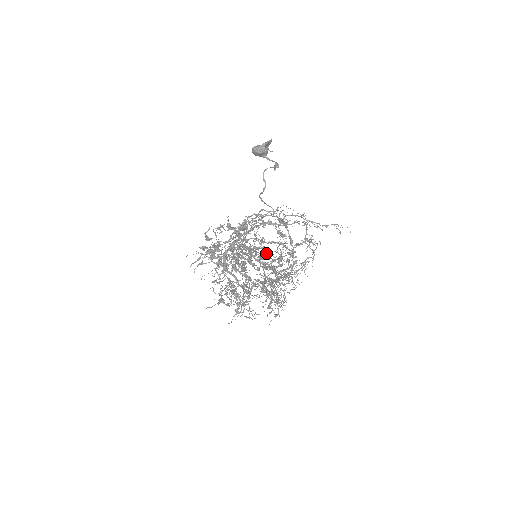
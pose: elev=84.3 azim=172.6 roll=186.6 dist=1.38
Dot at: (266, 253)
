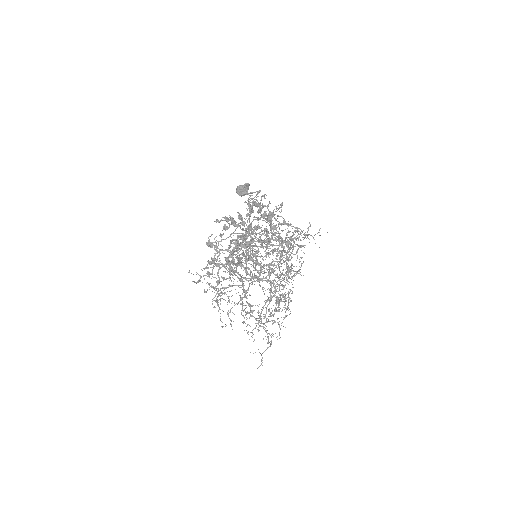
Dot at: (272, 216)
